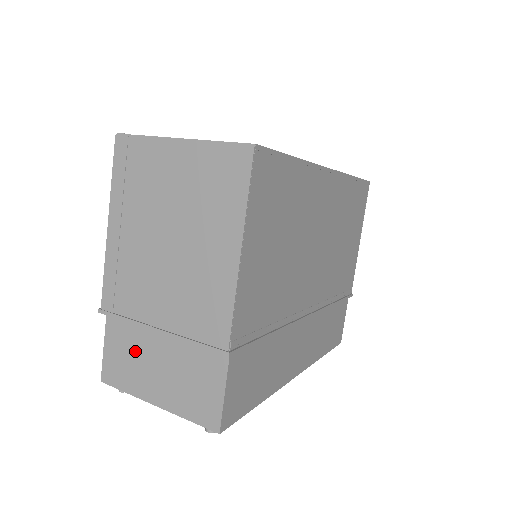
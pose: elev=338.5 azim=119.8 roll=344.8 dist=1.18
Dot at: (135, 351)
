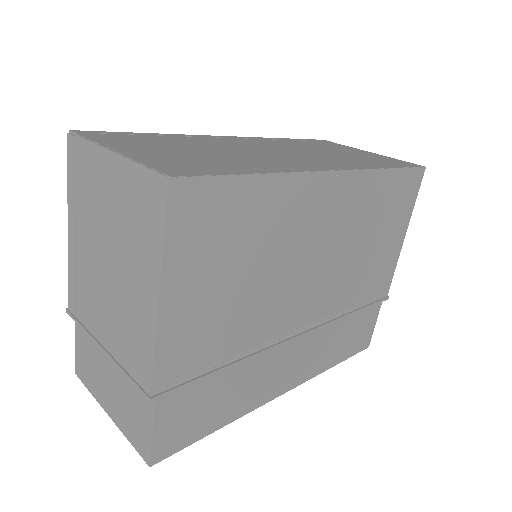
Dot at: (94, 358)
